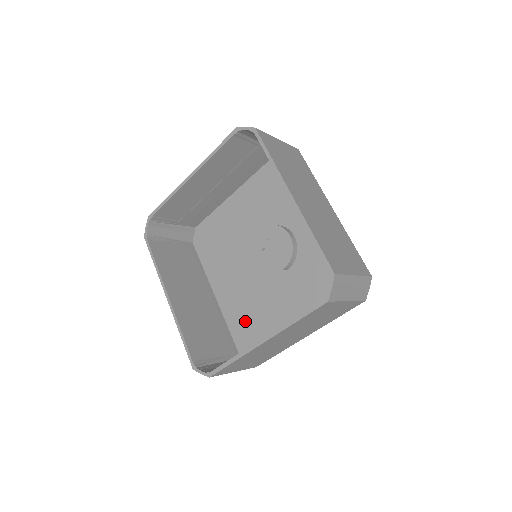
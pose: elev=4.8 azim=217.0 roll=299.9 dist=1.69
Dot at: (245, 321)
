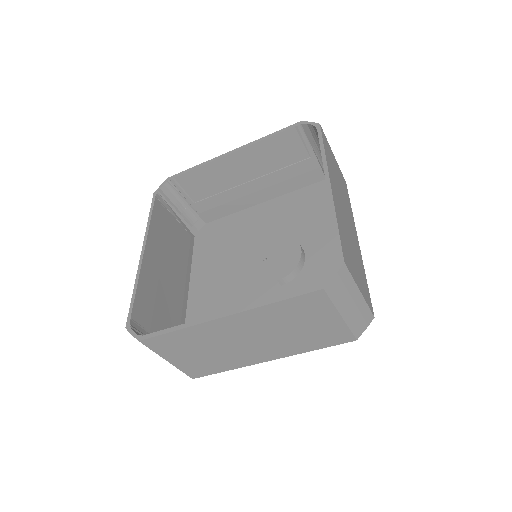
Dot at: occluded
